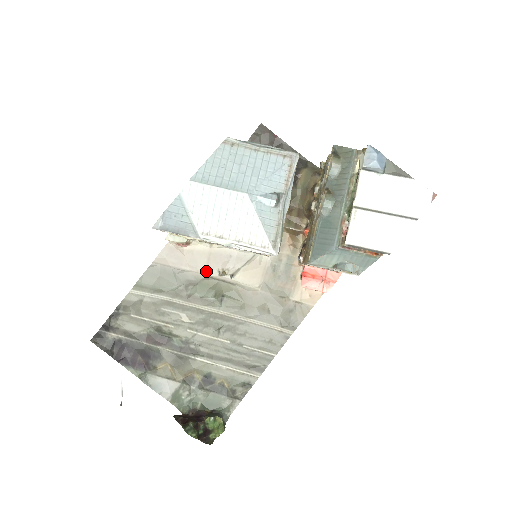
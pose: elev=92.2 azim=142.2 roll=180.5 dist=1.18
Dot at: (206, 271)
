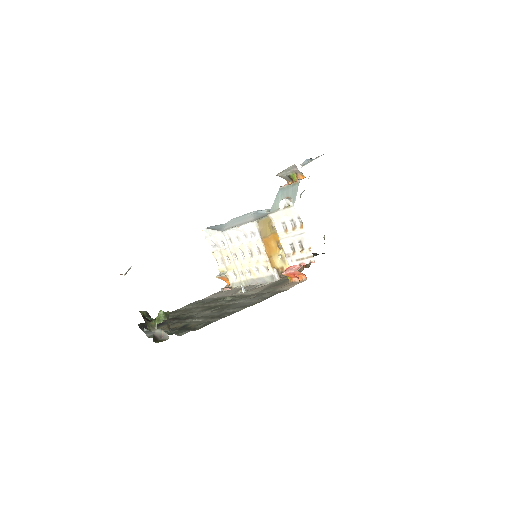
Dot at: (231, 294)
